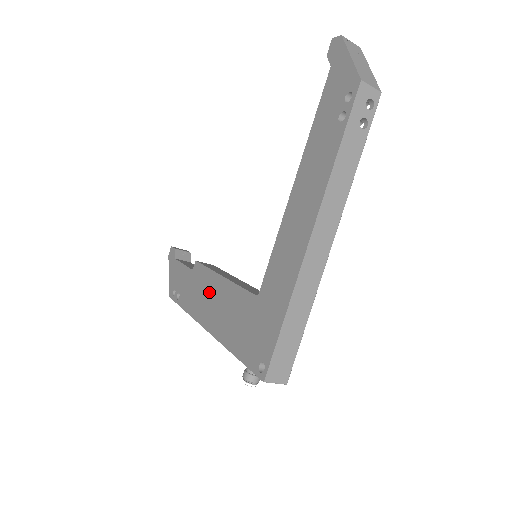
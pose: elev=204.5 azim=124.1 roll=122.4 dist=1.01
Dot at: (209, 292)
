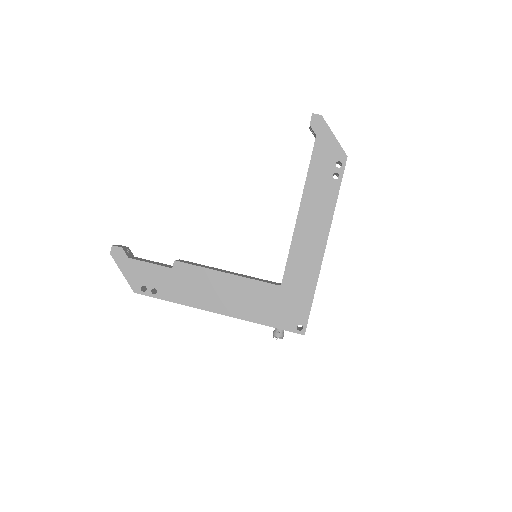
Dot at: (212, 286)
